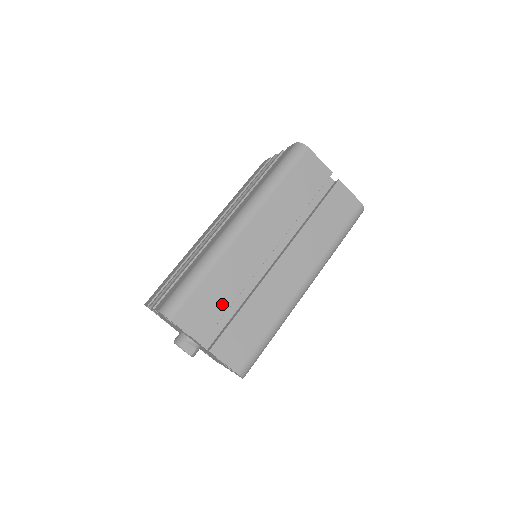
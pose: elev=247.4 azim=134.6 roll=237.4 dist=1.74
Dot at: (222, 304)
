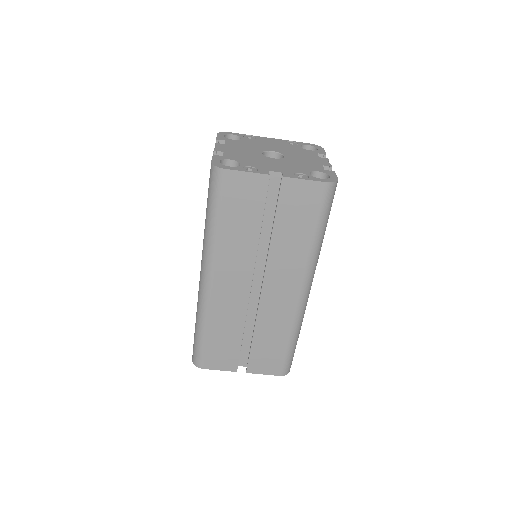
Dot at: (234, 342)
